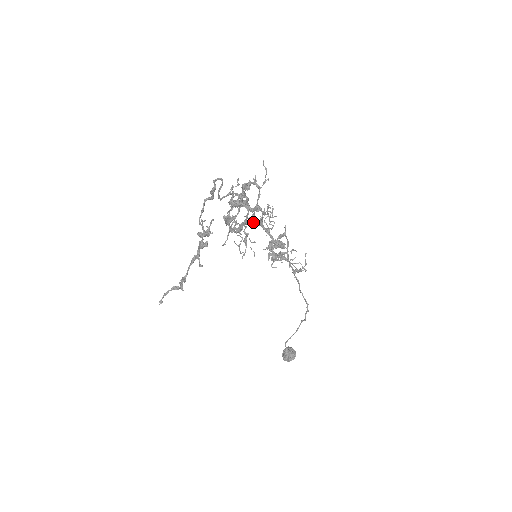
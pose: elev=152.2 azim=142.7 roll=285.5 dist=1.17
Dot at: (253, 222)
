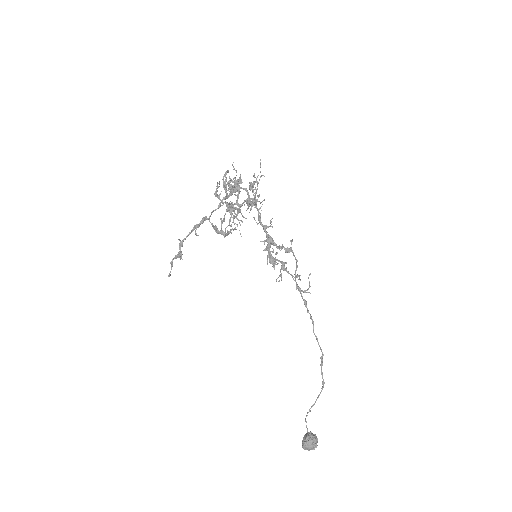
Dot at: occluded
